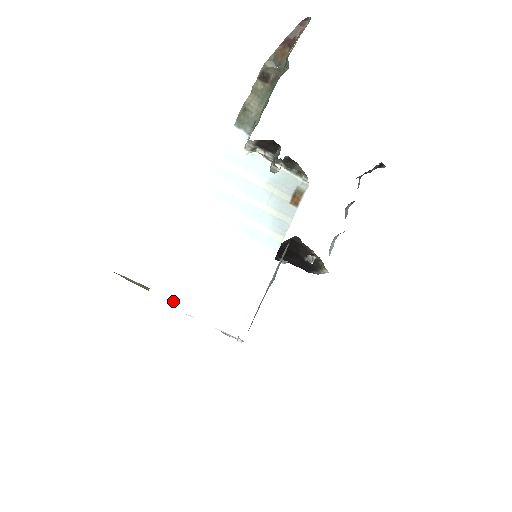
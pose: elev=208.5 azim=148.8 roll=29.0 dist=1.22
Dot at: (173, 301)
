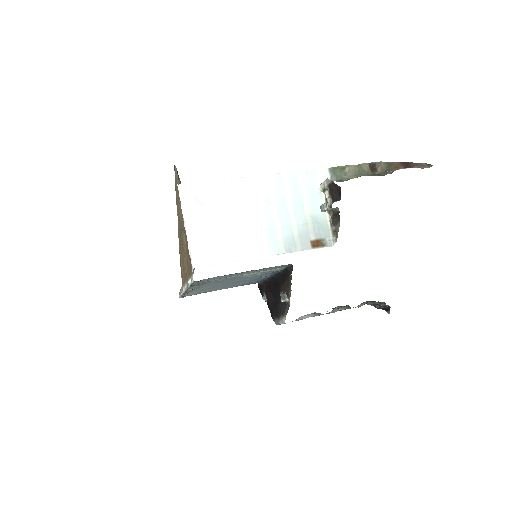
Dot at: (187, 205)
